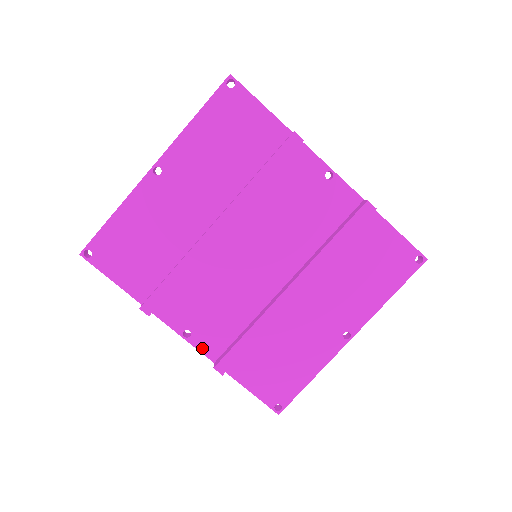
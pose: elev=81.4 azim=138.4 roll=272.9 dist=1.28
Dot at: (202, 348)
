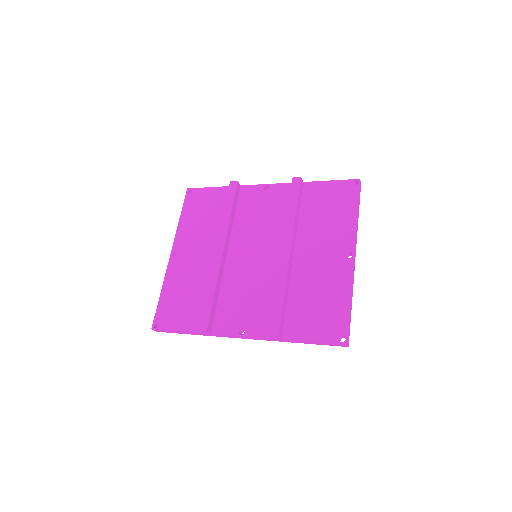
Dot at: (257, 334)
